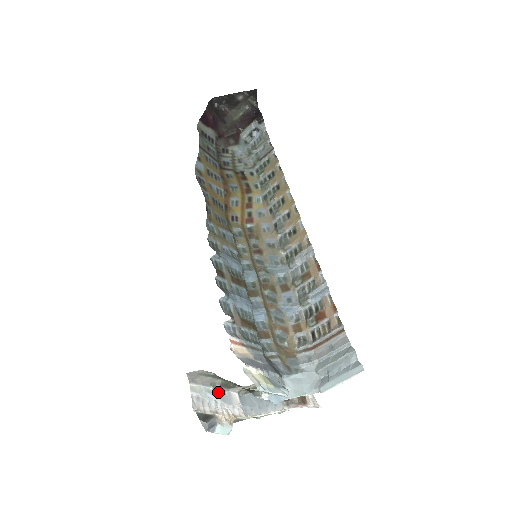
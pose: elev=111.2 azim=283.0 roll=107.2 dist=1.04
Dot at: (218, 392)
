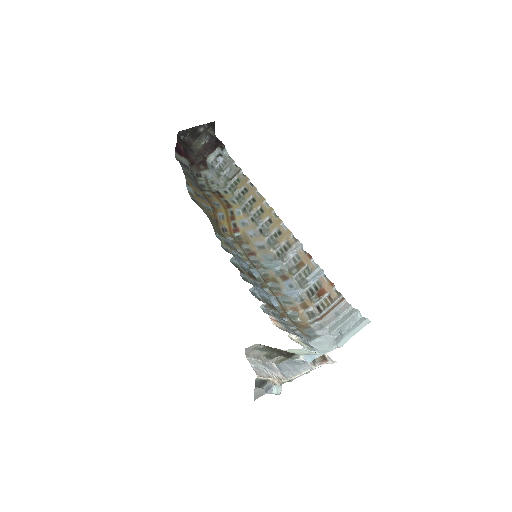
Dot at: (264, 363)
